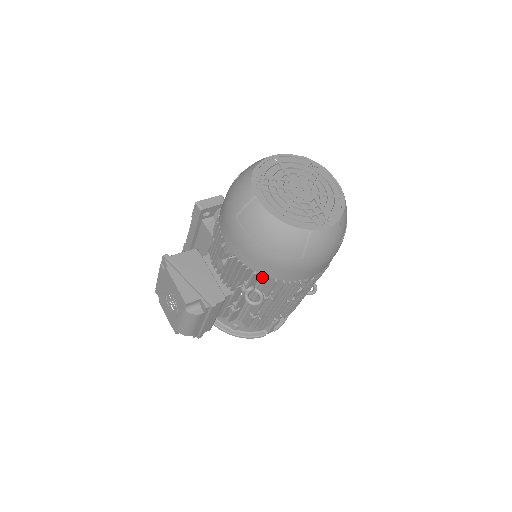
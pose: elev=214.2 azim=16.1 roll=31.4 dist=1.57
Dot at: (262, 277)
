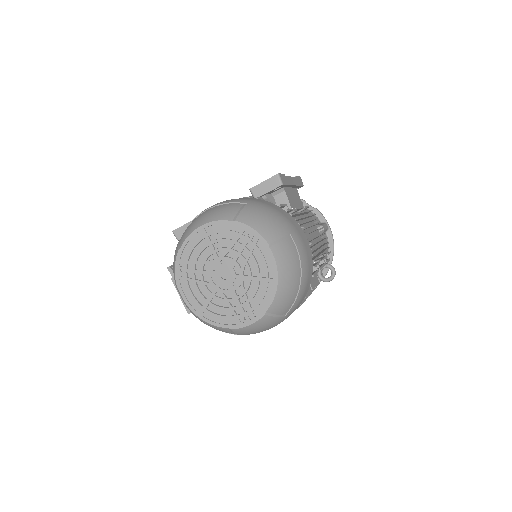
Dot at: occluded
